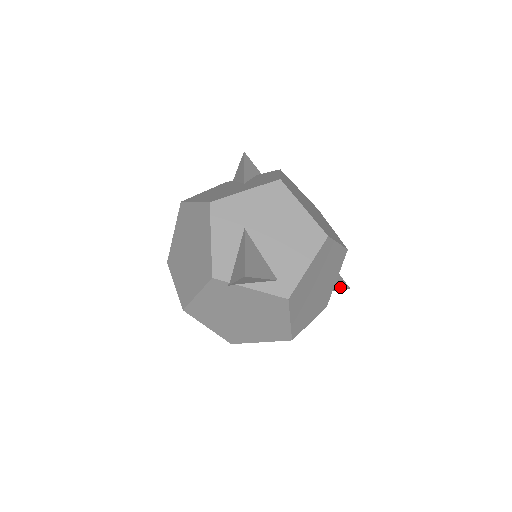
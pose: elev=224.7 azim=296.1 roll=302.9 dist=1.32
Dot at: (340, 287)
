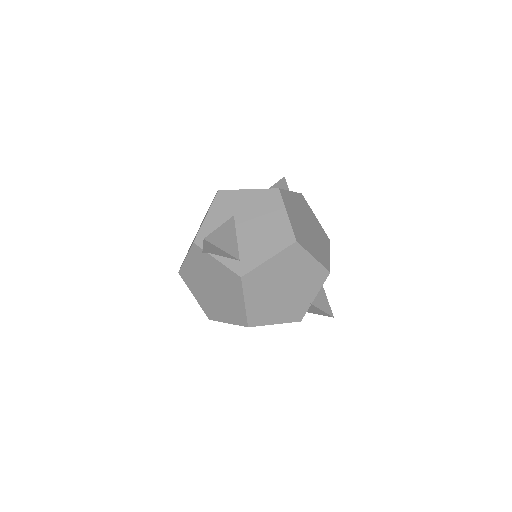
Dot at: (320, 309)
